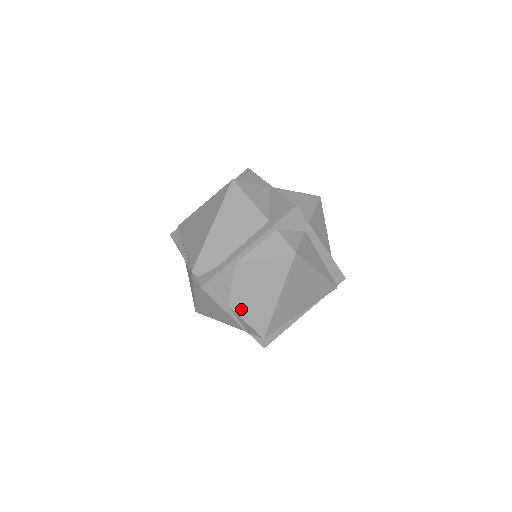
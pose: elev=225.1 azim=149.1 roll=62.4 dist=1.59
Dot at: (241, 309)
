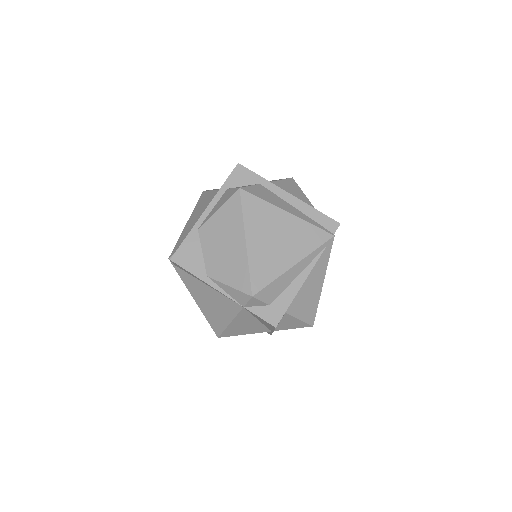
Dot at: (219, 273)
